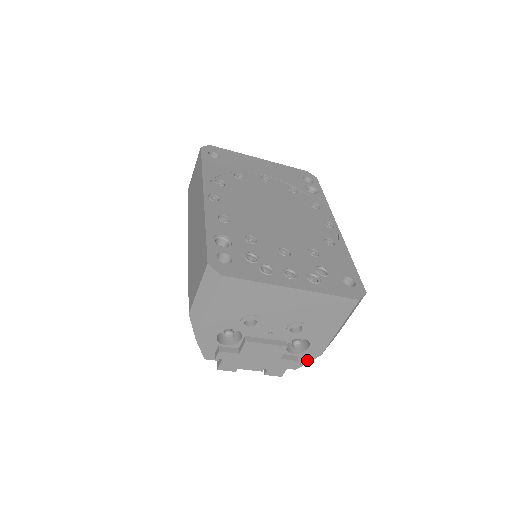
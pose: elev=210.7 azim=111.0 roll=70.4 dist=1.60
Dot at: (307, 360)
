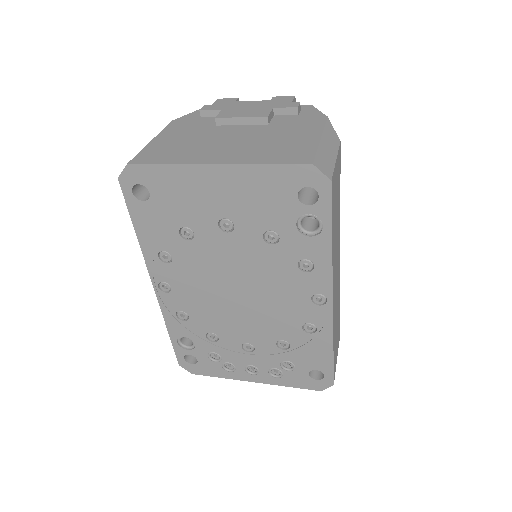
Dot at: occluded
